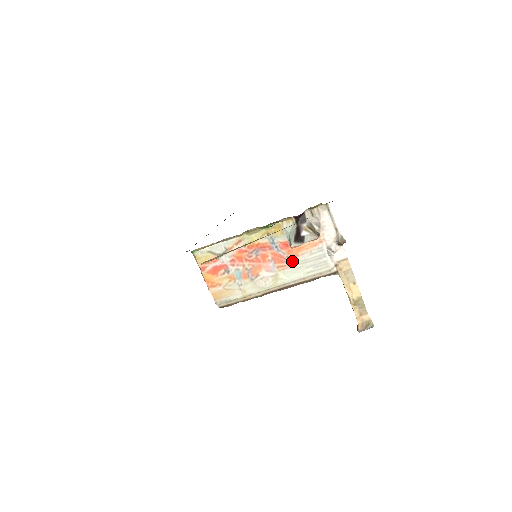
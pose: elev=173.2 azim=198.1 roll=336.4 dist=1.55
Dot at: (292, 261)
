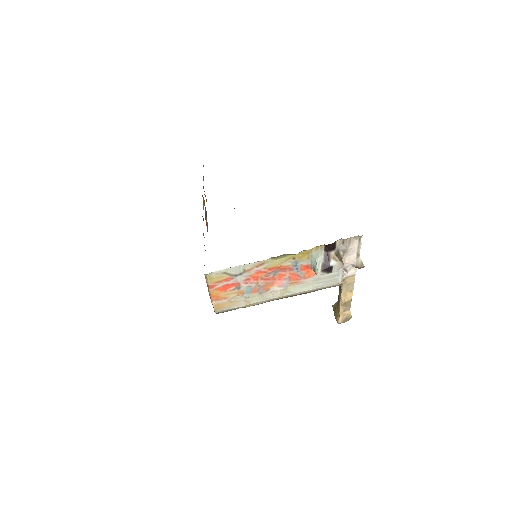
Dot at: (307, 279)
